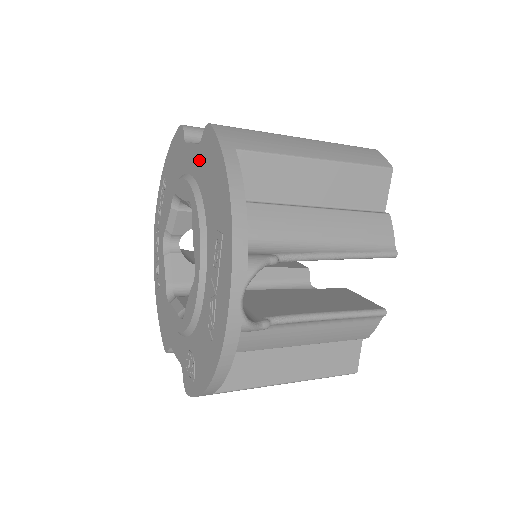
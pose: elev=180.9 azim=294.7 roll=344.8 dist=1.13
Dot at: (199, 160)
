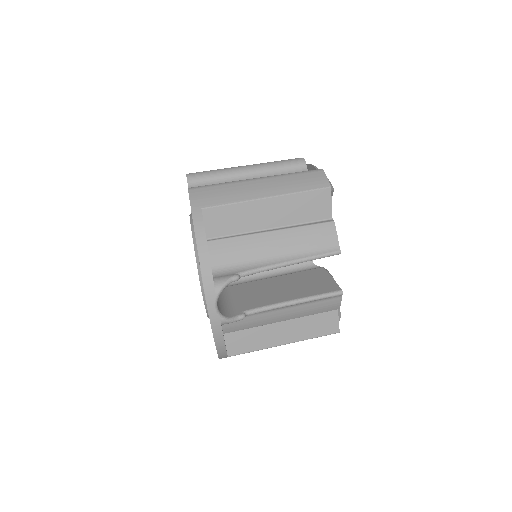
Dot at: occluded
